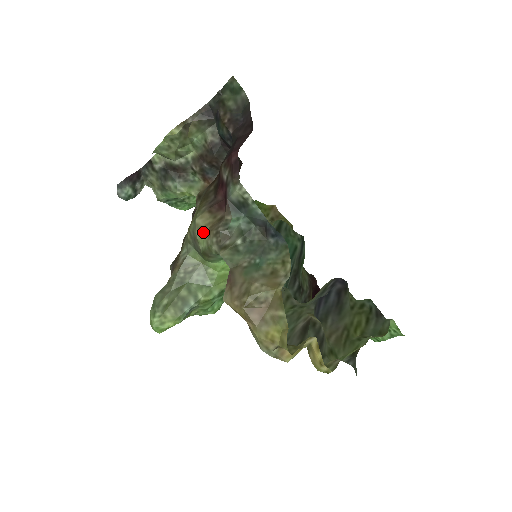
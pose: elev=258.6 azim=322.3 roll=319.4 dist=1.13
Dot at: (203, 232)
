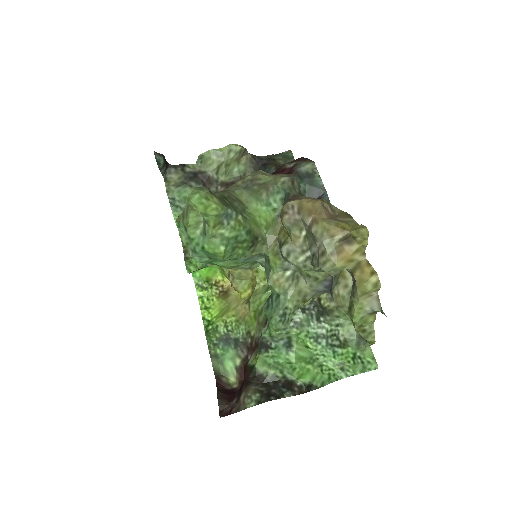
Dot at: (268, 175)
